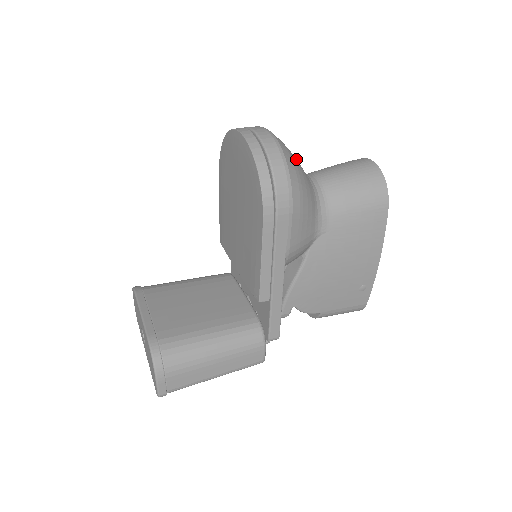
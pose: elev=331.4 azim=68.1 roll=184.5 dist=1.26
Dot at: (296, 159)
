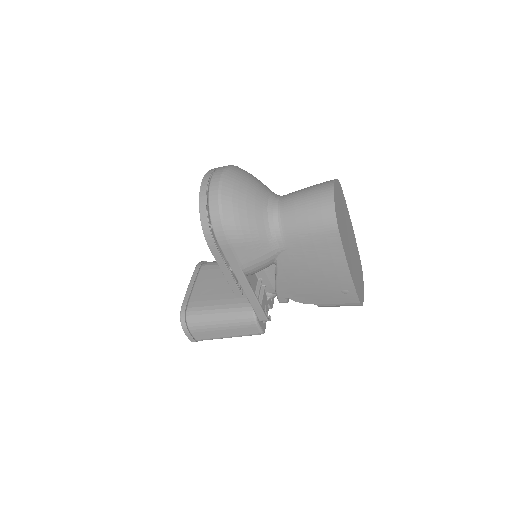
Dot at: (247, 196)
